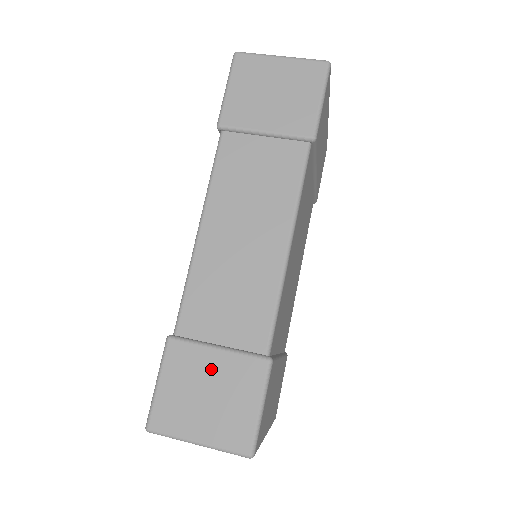
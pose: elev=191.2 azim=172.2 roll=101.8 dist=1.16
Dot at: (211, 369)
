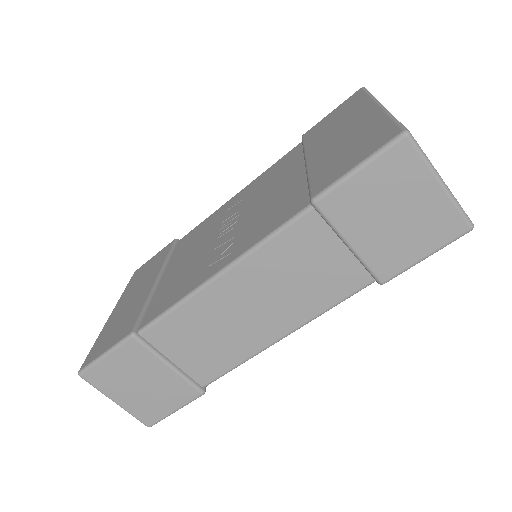
Dot at: (154, 374)
